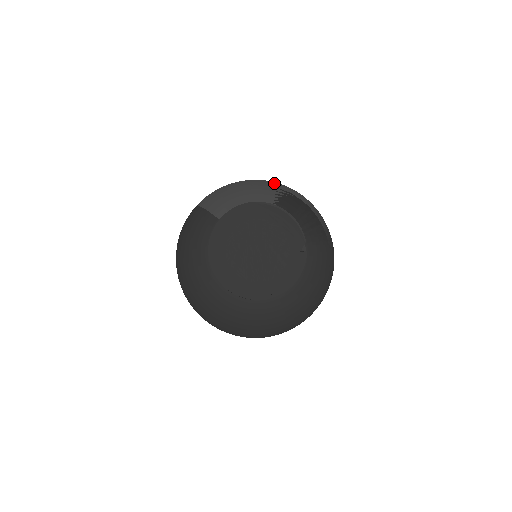
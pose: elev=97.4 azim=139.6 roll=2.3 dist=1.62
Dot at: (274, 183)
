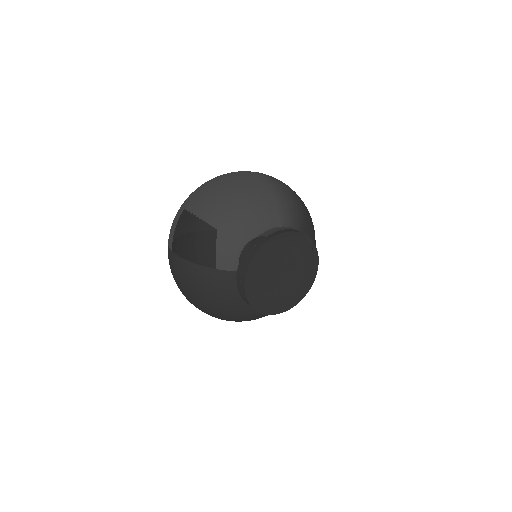
Dot at: (238, 194)
